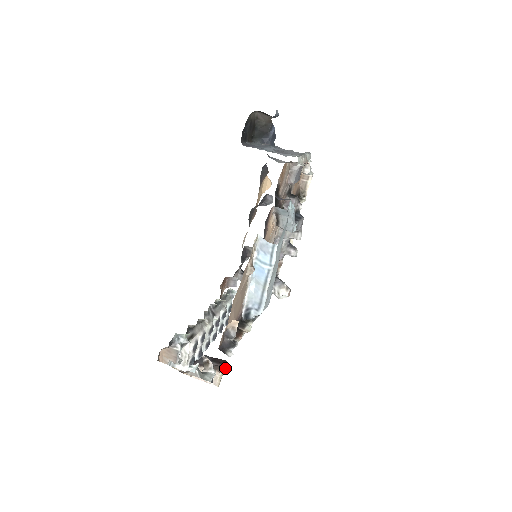
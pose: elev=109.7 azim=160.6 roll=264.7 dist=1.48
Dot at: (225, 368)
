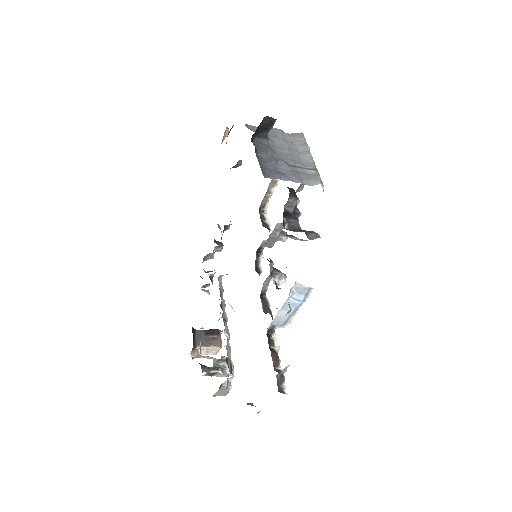
Dot at: (219, 336)
